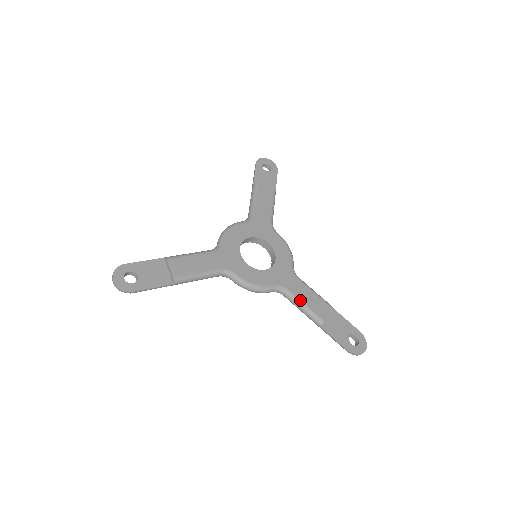
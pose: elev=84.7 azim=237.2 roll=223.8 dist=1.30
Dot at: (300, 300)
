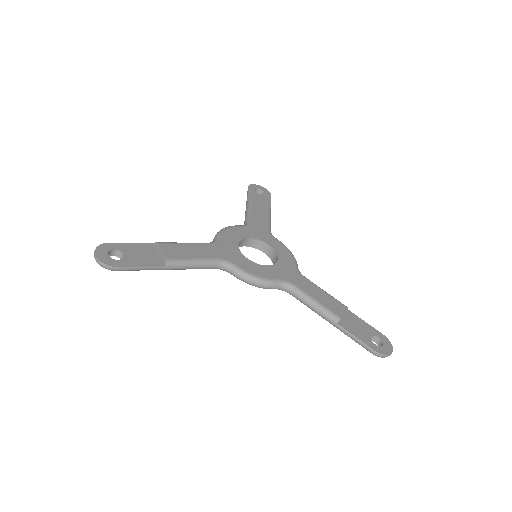
Dot at: (310, 296)
